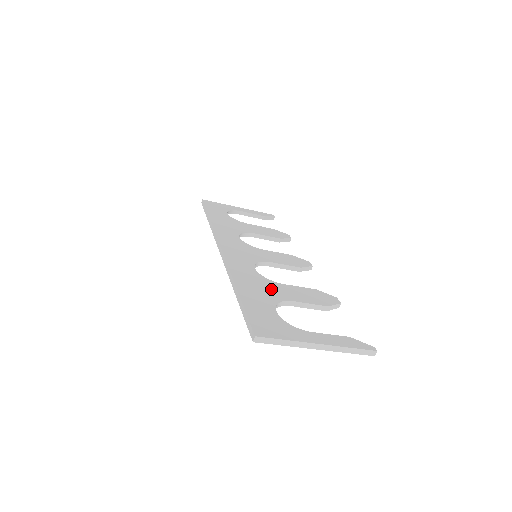
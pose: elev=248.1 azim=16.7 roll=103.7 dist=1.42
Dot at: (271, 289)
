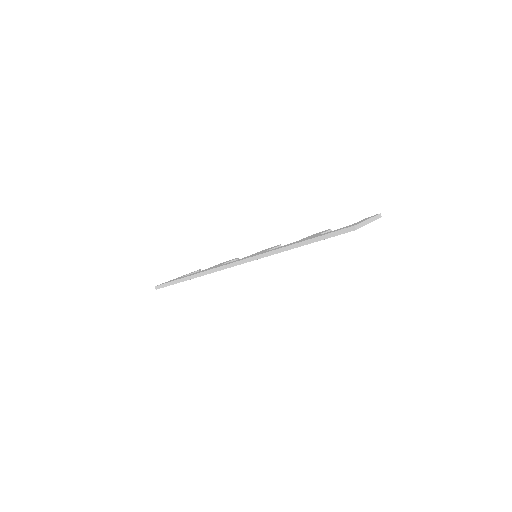
Dot at: occluded
